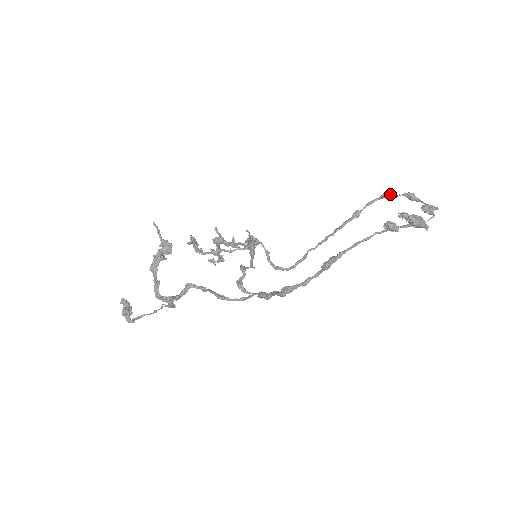
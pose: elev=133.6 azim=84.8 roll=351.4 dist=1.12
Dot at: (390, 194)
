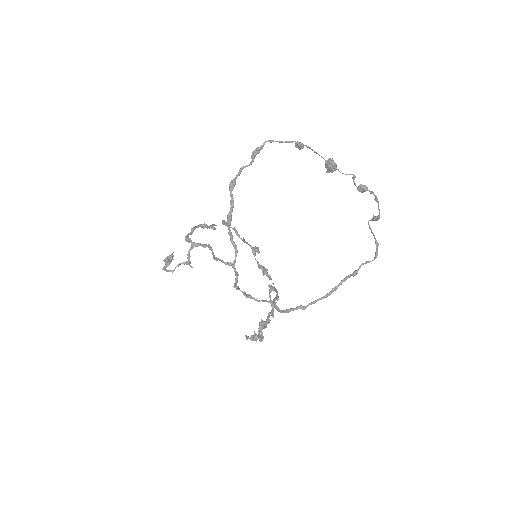
Dot at: (375, 242)
